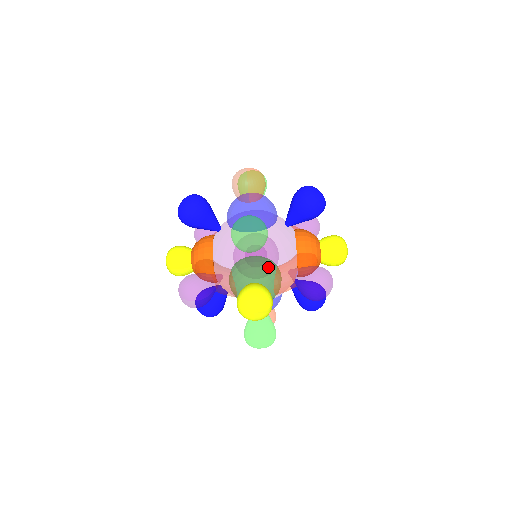
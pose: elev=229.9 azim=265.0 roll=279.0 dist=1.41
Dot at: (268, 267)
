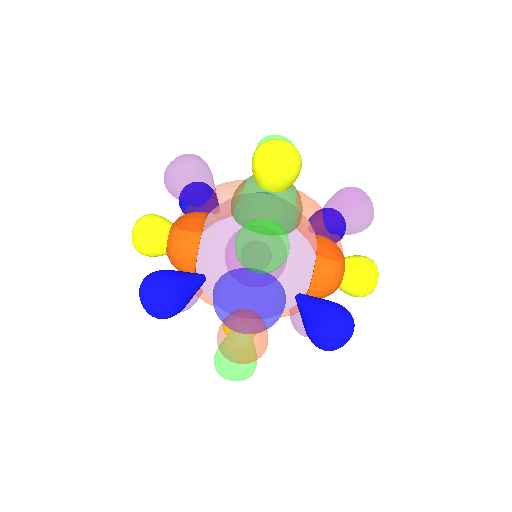
Dot at: occluded
